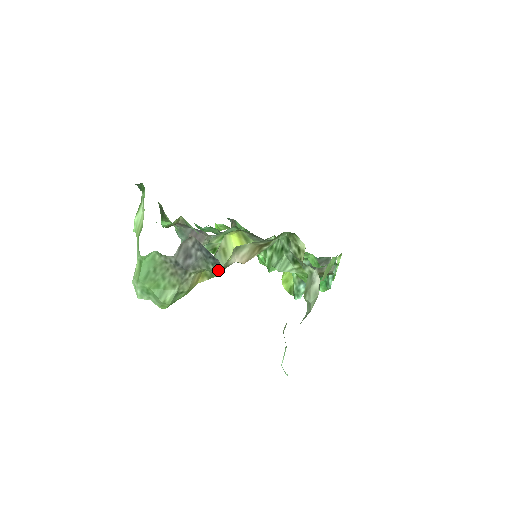
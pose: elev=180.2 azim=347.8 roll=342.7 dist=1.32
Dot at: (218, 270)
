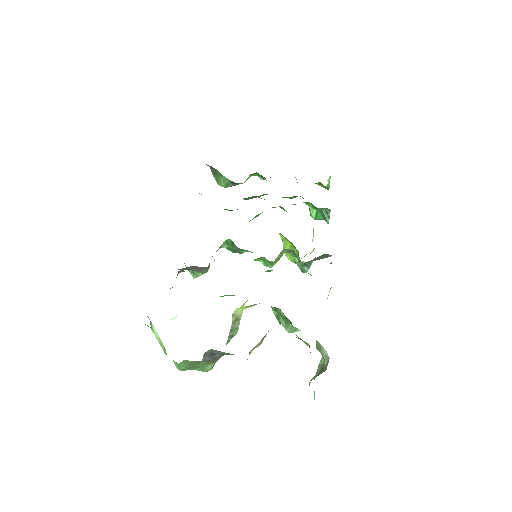
Dot at: occluded
